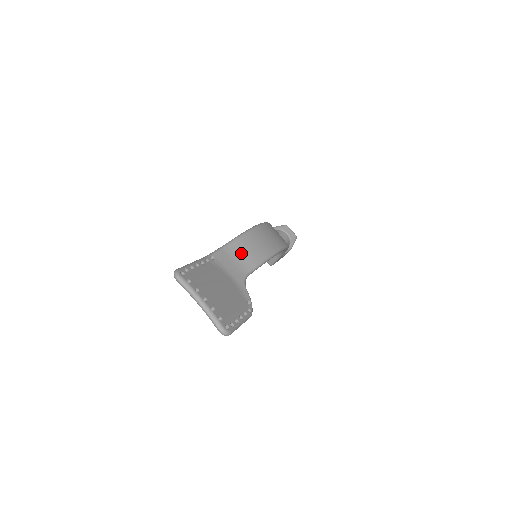
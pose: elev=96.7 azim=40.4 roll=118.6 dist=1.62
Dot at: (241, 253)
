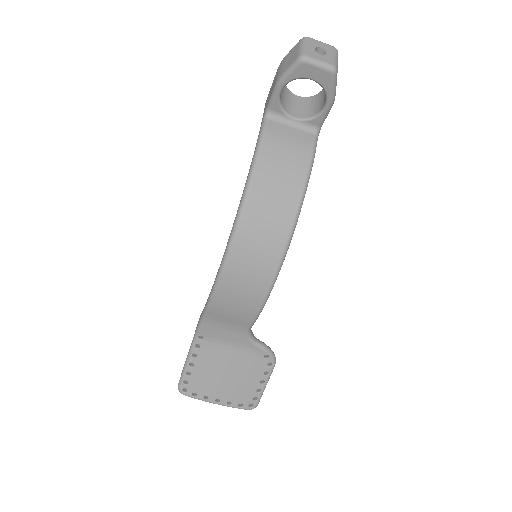
Dot at: (225, 319)
